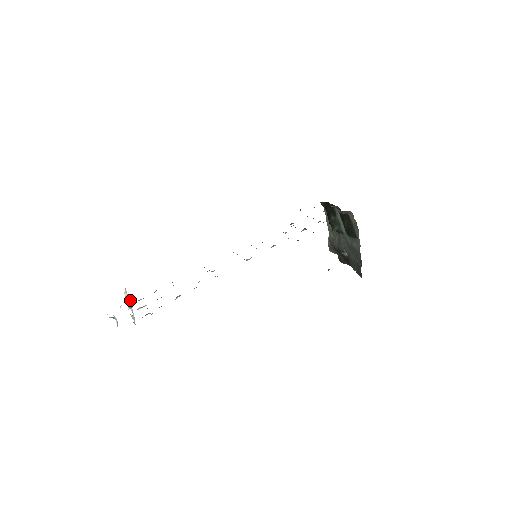
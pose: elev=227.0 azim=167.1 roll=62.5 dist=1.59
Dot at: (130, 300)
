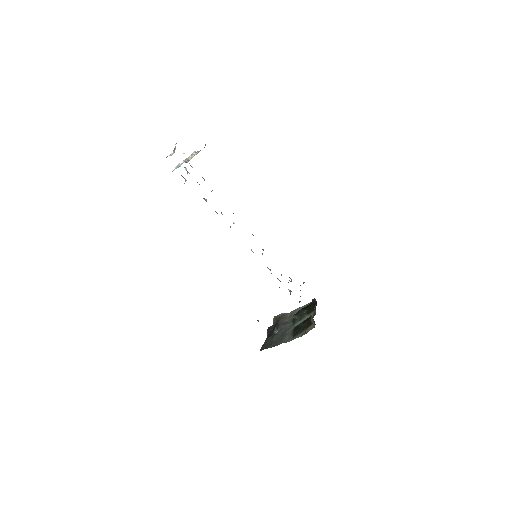
Dot at: occluded
